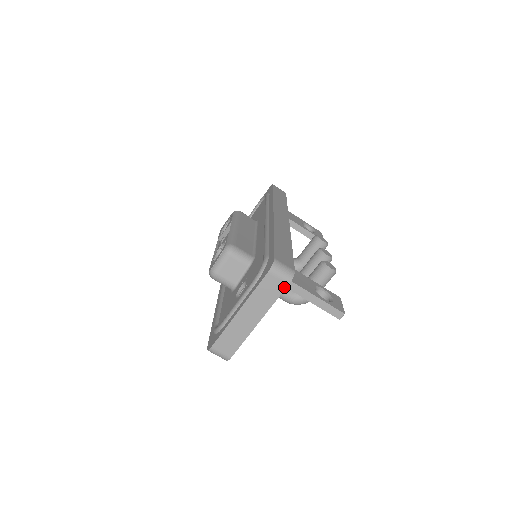
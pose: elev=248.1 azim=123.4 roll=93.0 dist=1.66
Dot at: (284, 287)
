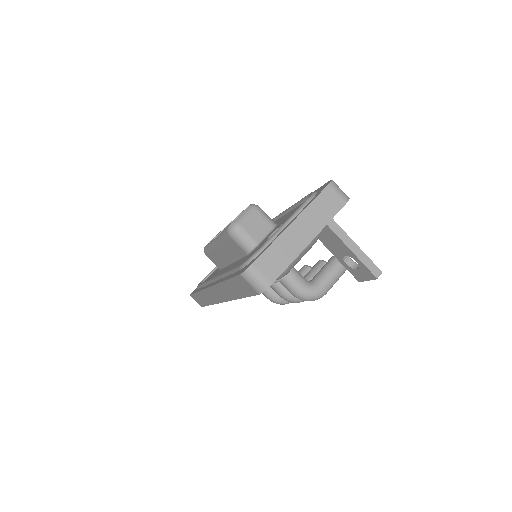
Dot at: (342, 205)
